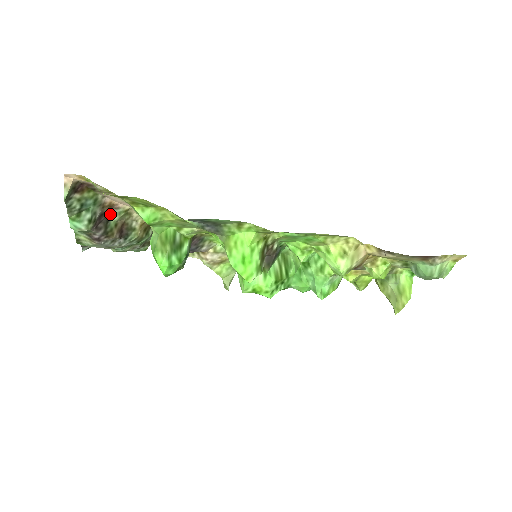
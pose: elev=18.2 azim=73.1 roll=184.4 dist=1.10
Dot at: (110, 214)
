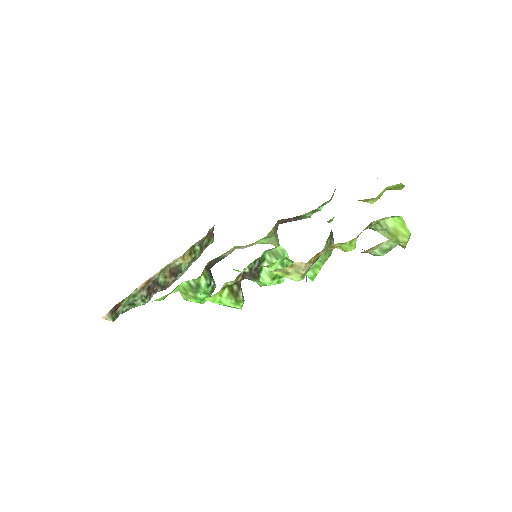
Dot at: (154, 281)
